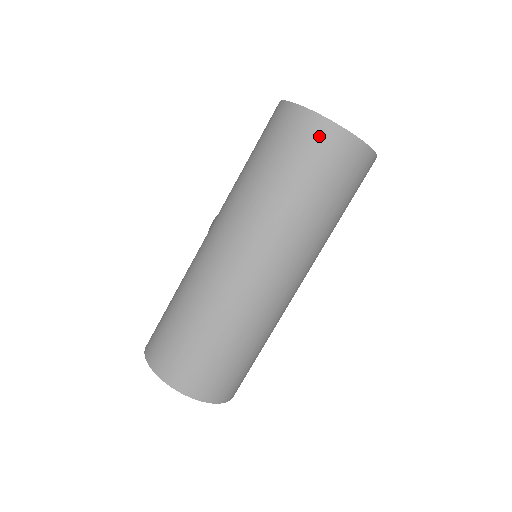
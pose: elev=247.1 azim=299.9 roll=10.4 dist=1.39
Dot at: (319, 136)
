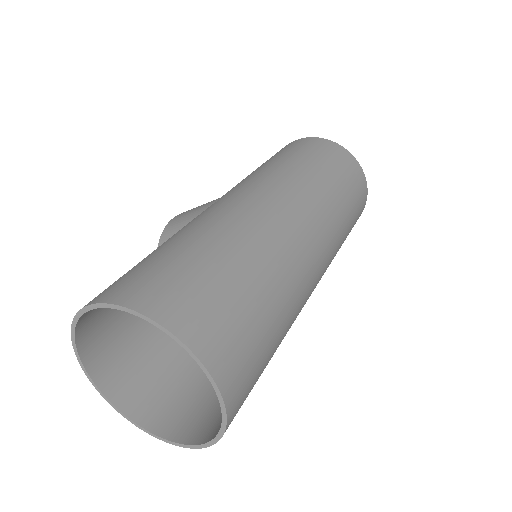
Dot at: (353, 166)
